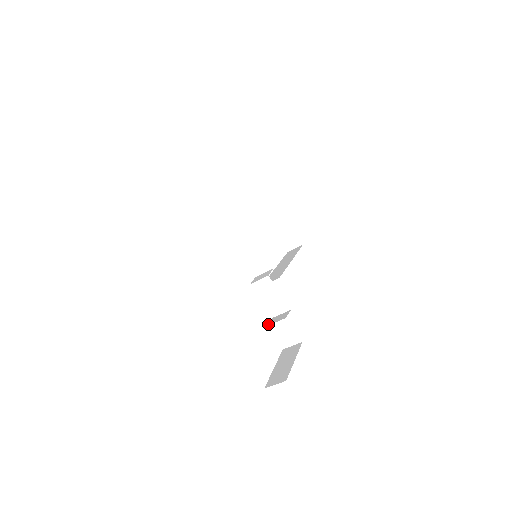
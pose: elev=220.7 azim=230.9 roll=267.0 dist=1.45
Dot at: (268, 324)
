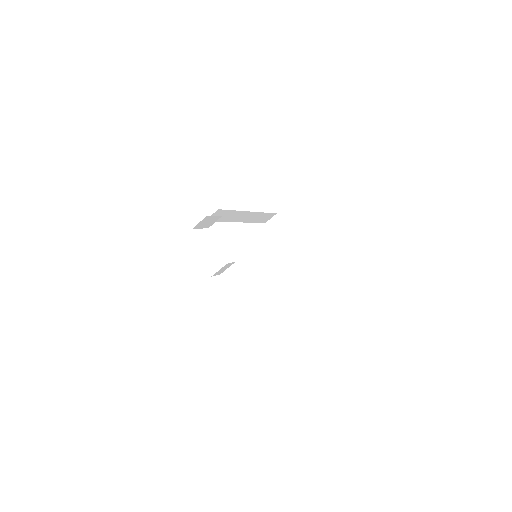
Dot at: (263, 305)
